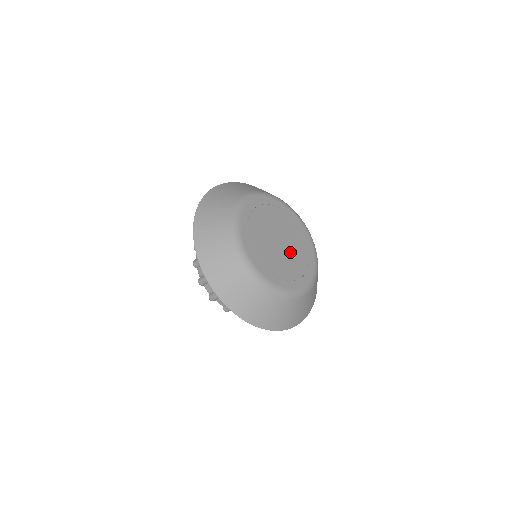
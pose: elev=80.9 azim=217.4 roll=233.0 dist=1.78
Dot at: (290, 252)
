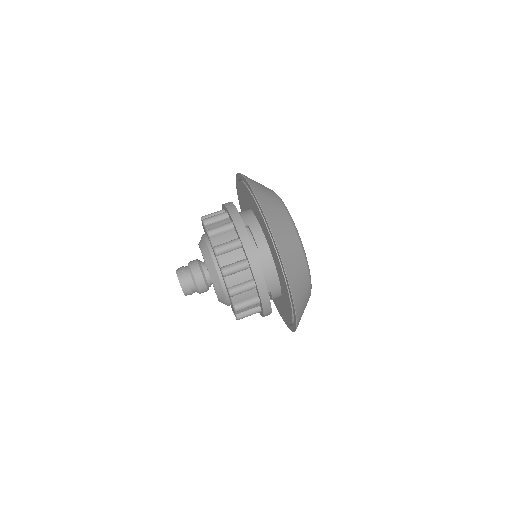
Dot at: occluded
